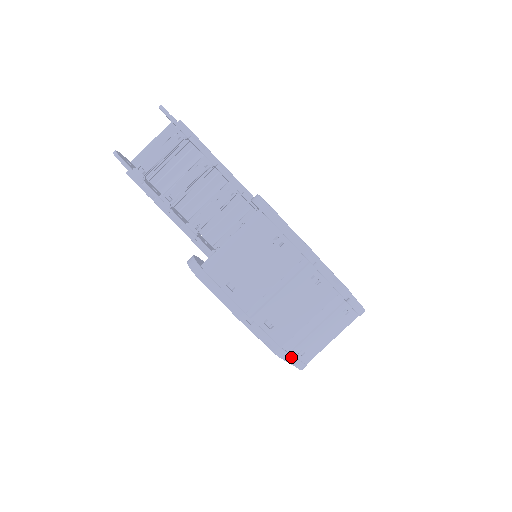
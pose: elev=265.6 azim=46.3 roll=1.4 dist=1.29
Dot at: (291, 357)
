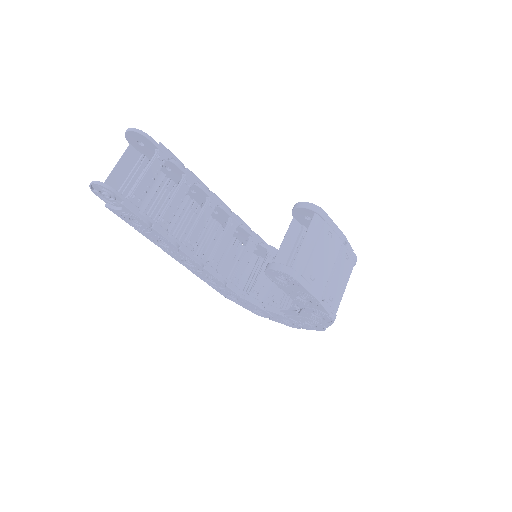
Dot at: occluded
